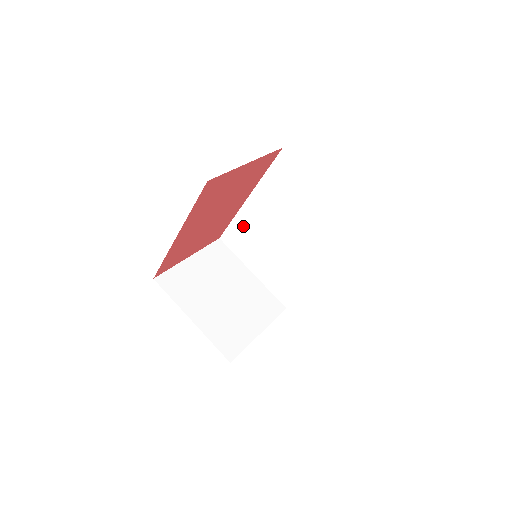
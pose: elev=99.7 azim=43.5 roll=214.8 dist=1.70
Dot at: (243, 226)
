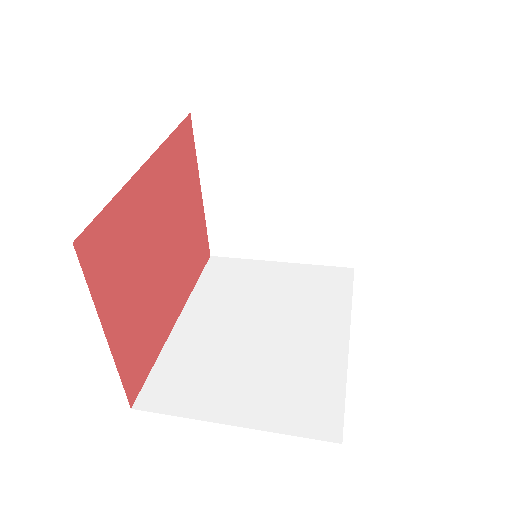
Dot at: (181, 357)
